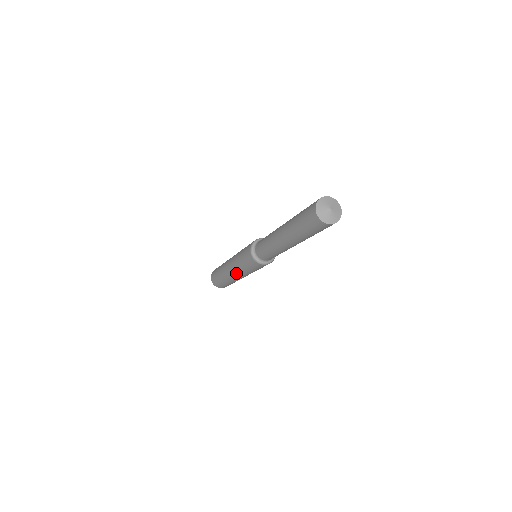
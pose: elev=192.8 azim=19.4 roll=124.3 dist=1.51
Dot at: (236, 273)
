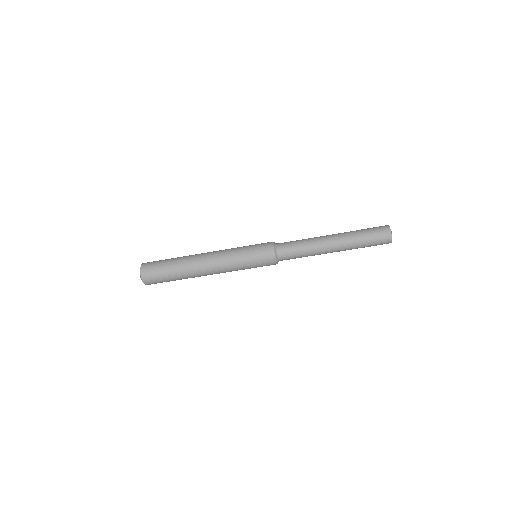
Dot at: (218, 253)
